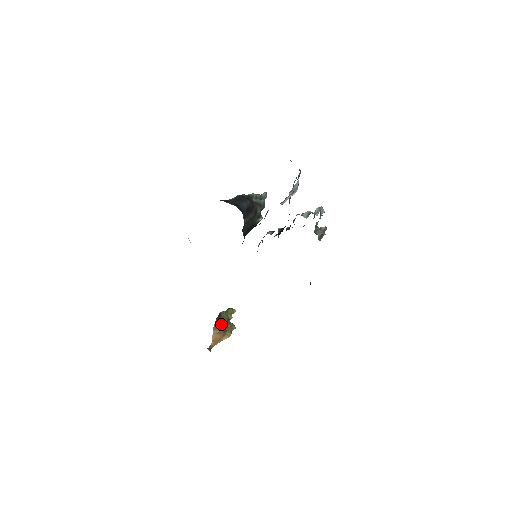
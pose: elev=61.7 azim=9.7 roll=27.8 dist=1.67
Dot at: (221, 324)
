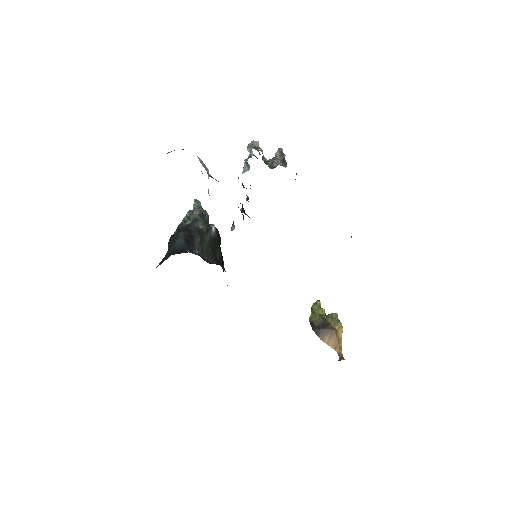
Dot at: (322, 328)
